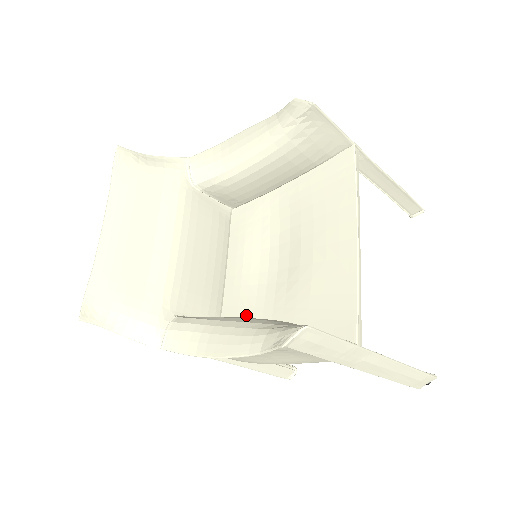
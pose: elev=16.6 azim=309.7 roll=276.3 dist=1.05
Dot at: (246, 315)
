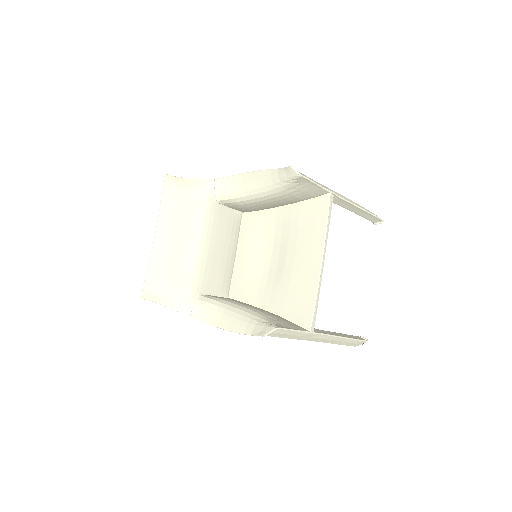
Dot at: (246, 294)
